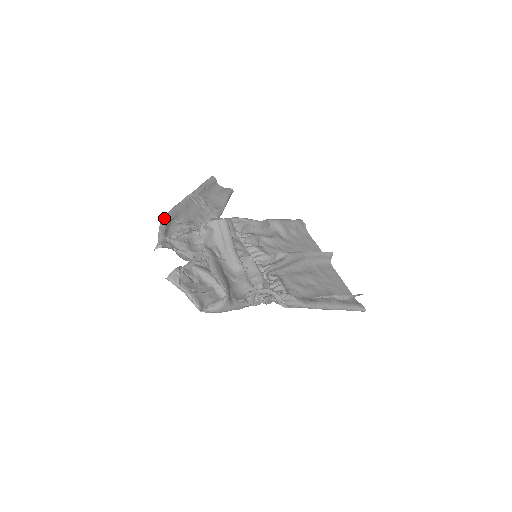
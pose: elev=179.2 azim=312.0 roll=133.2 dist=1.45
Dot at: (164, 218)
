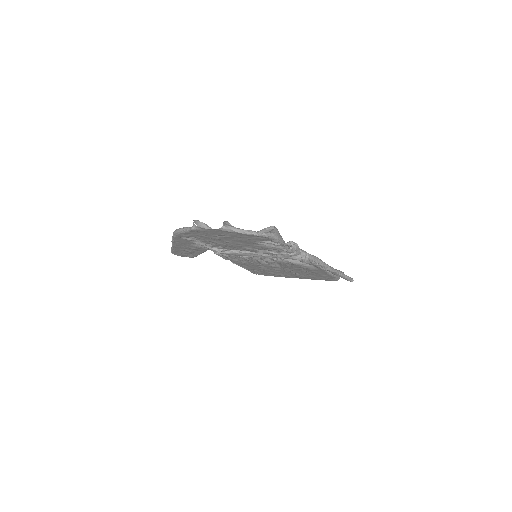
Dot at: (176, 229)
